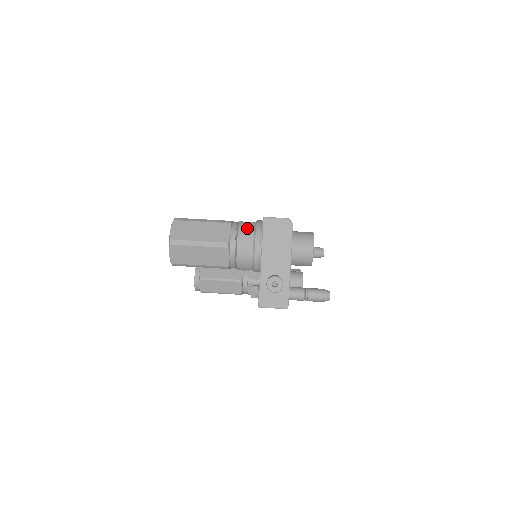
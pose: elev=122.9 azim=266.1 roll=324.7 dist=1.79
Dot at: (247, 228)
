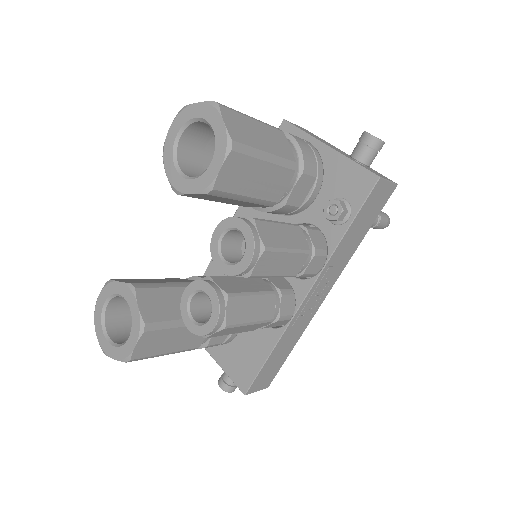
Dot at: occluded
